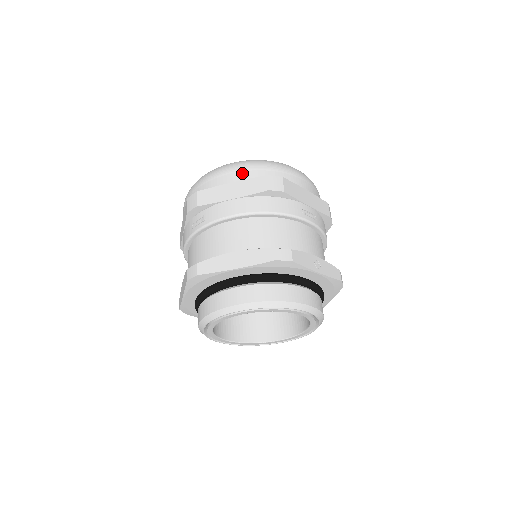
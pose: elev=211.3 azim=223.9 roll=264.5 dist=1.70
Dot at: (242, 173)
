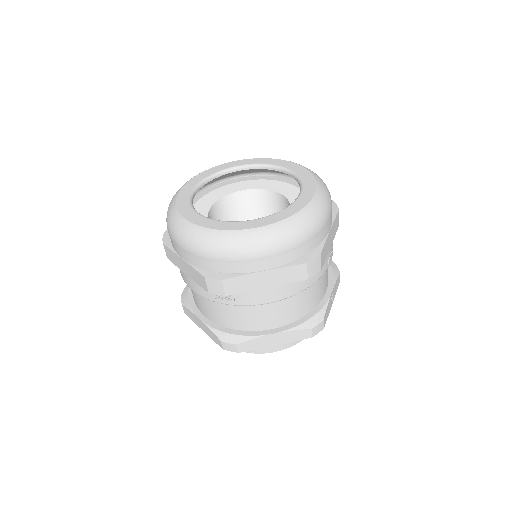
Dot at: (277, 258)
